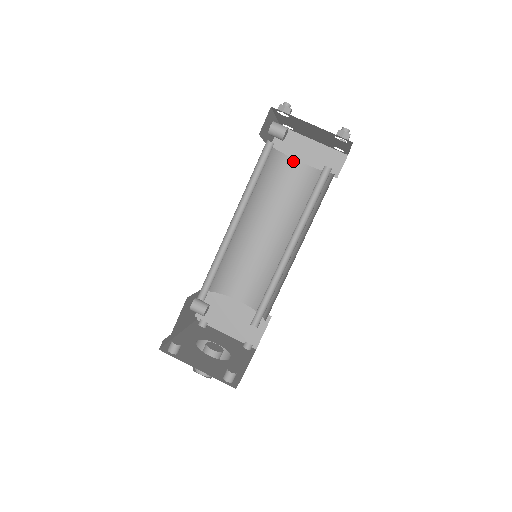
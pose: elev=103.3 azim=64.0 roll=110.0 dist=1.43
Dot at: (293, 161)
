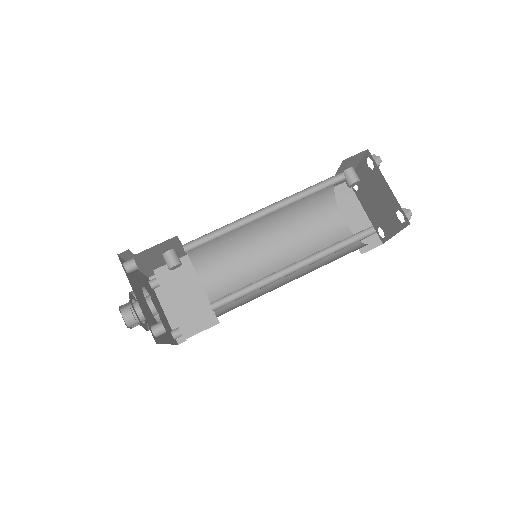
Dot at: (338, 213)
